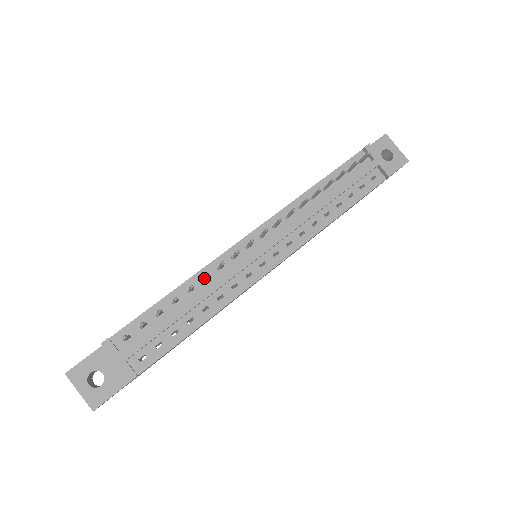
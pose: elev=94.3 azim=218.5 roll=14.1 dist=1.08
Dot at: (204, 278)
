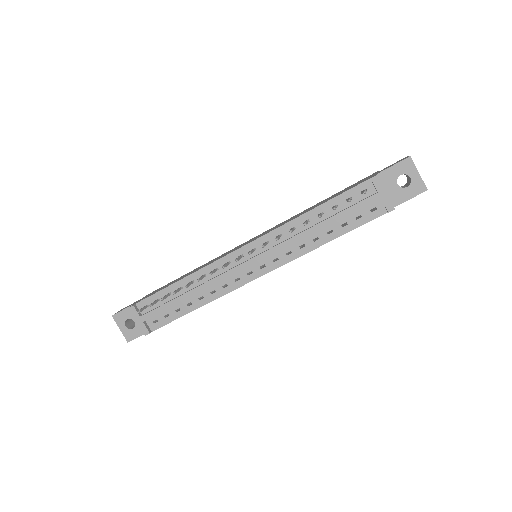
Dot at: (201, 277)
